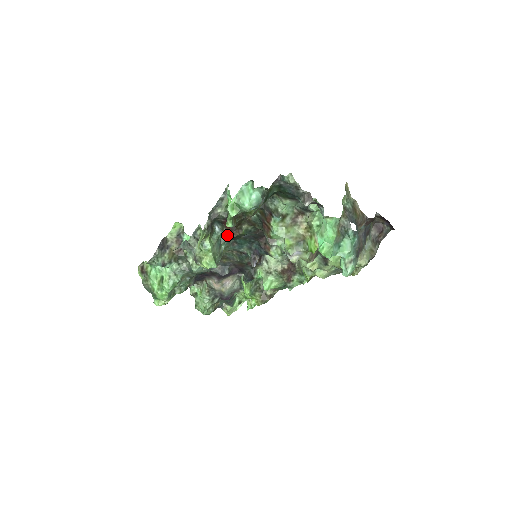
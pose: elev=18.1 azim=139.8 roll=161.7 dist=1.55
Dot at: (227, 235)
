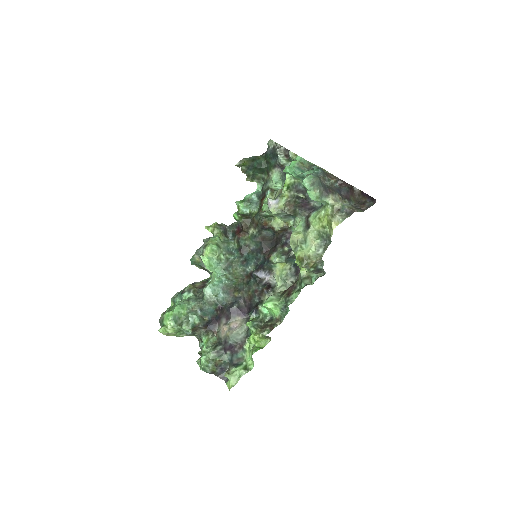
Dot at: (237, 246)
